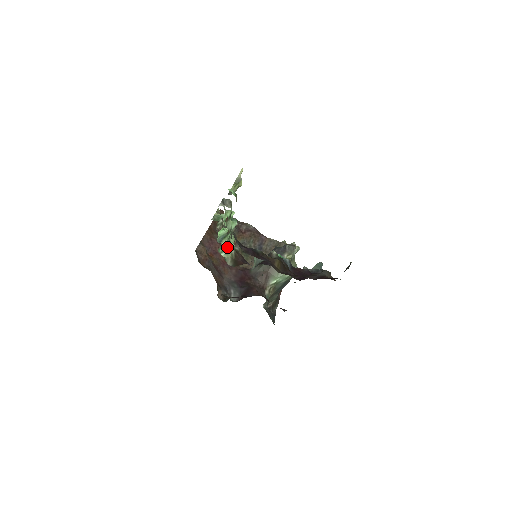
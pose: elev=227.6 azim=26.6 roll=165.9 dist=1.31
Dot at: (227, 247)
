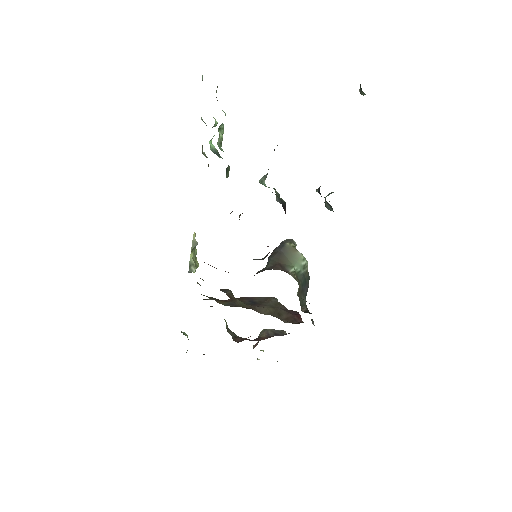
Dot at: occluded
